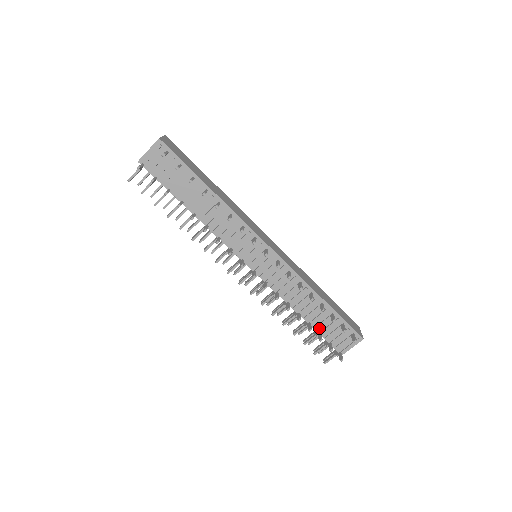
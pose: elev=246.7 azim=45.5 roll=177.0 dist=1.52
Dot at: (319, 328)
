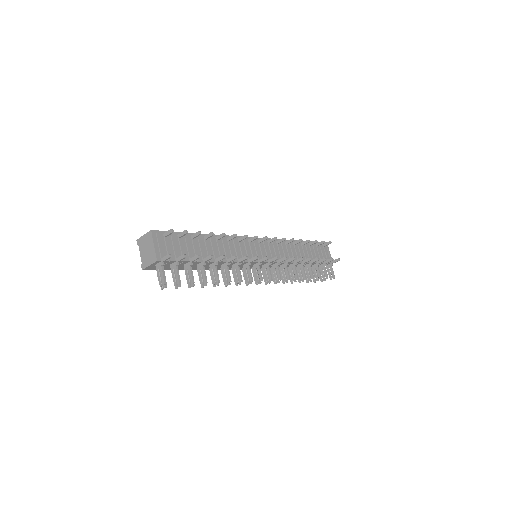
Dot at: occluded
